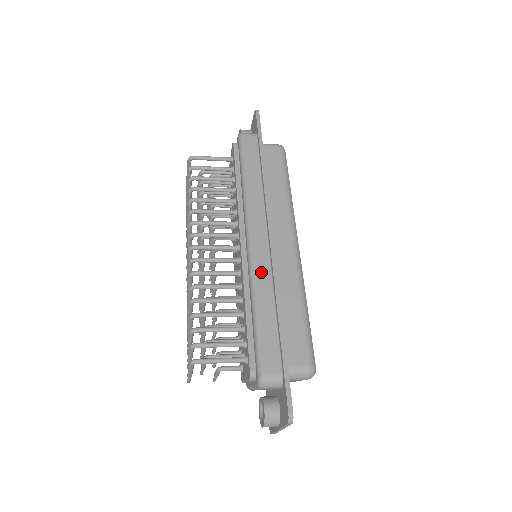
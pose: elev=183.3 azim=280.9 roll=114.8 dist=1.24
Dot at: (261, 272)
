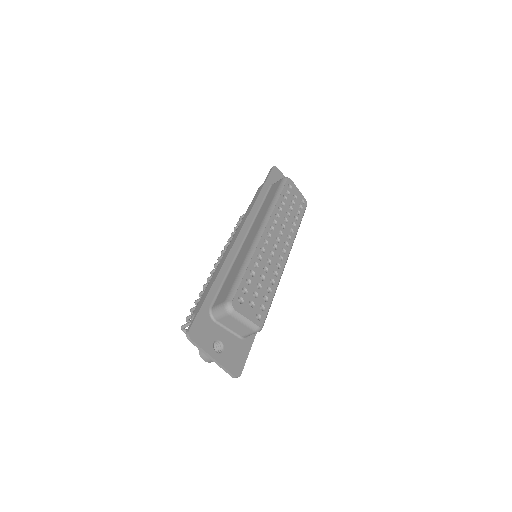
Dot at: occluded
